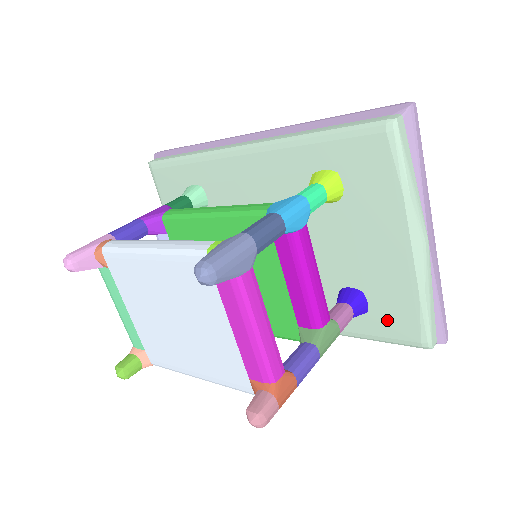
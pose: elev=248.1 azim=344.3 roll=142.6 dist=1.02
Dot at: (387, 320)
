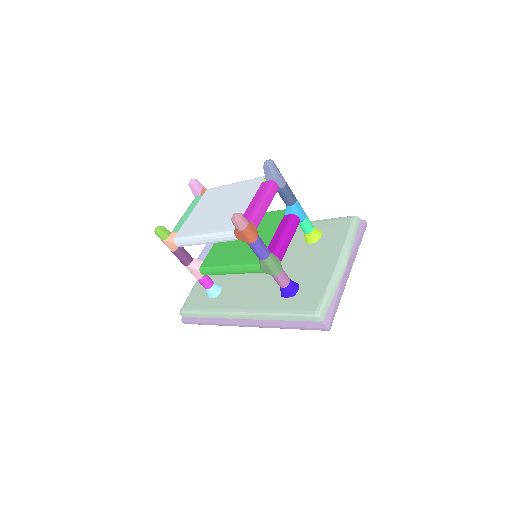
Dot at: (303, 299)
